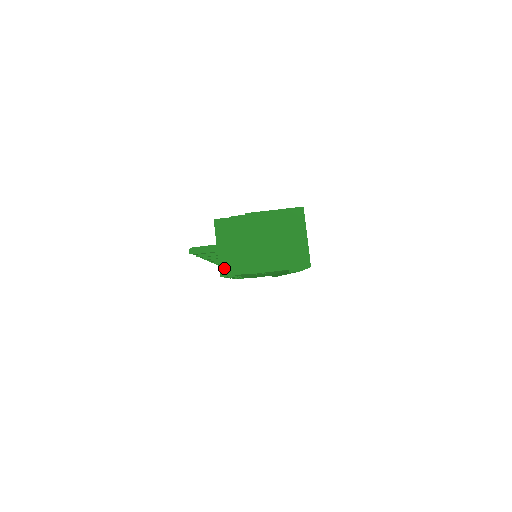
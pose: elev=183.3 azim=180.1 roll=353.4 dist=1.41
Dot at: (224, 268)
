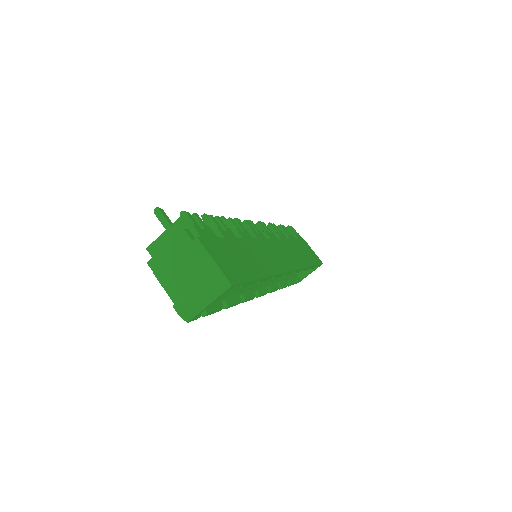
Dot at: (154, 247)
